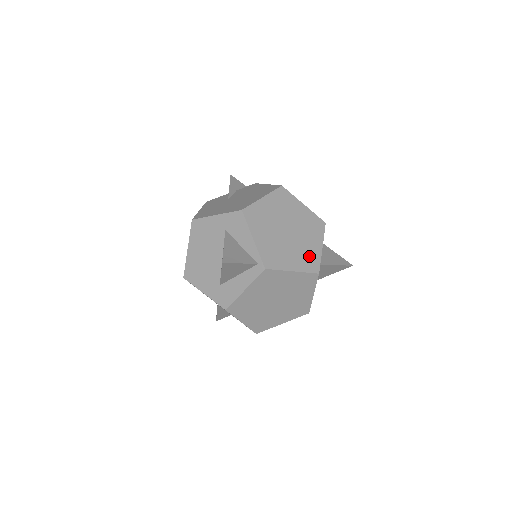
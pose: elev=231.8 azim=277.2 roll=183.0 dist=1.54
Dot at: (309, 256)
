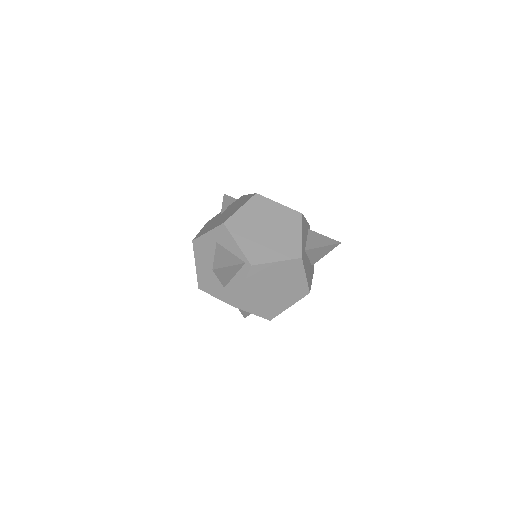
Dot at: (290, 245)
